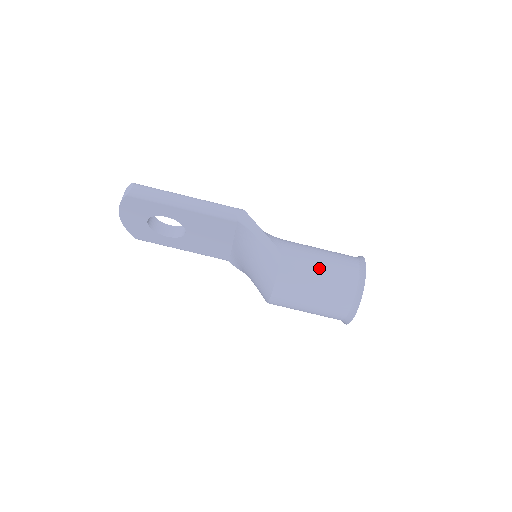
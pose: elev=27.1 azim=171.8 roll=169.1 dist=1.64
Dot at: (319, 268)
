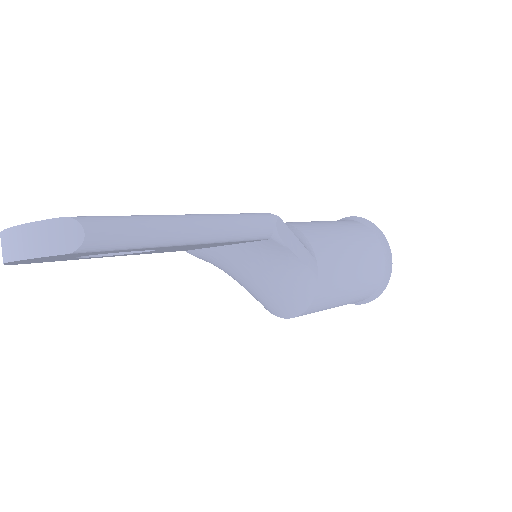
Dot at: (354, 267)
